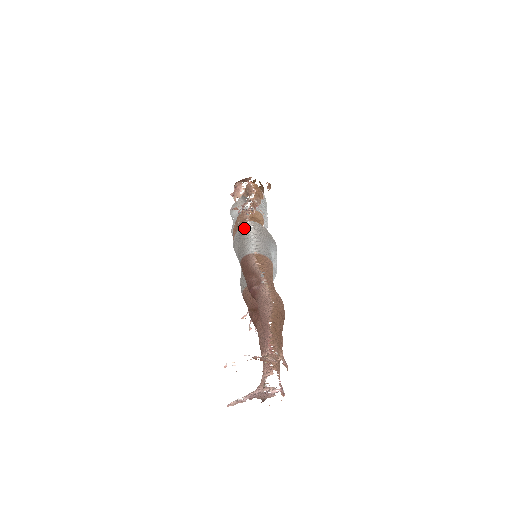
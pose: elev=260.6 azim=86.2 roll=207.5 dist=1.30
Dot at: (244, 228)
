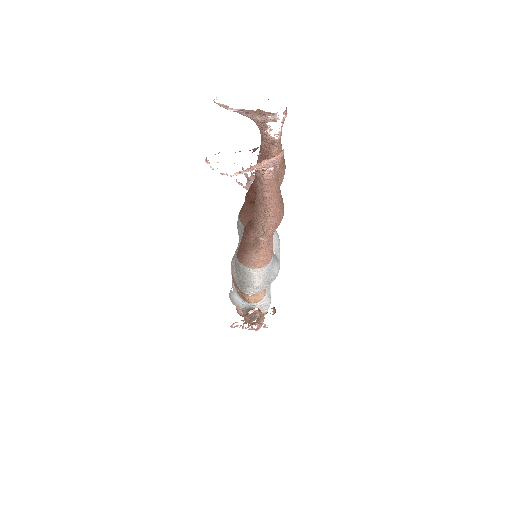
Dot at: occluded
